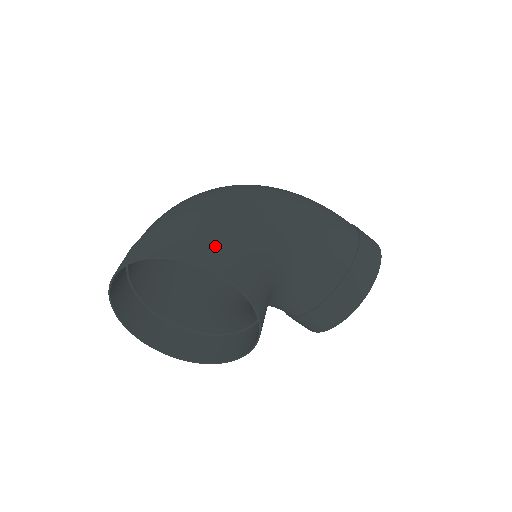
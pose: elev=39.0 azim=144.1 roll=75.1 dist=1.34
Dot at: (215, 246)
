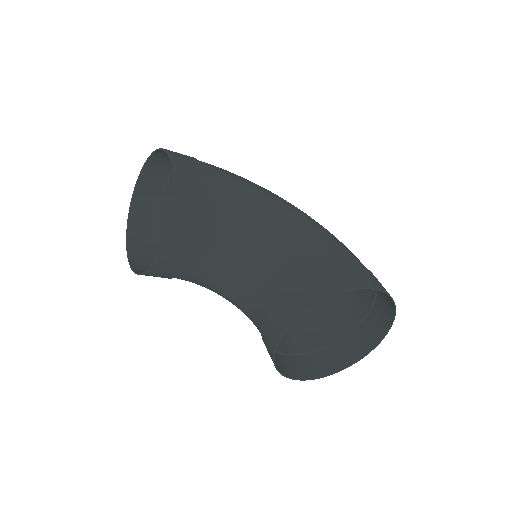
Dot at: (188, 156)
